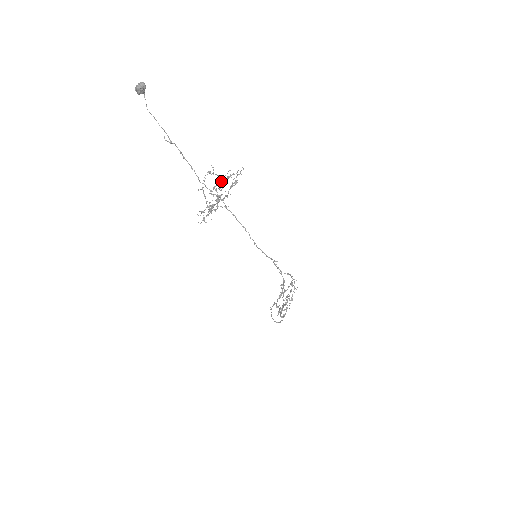
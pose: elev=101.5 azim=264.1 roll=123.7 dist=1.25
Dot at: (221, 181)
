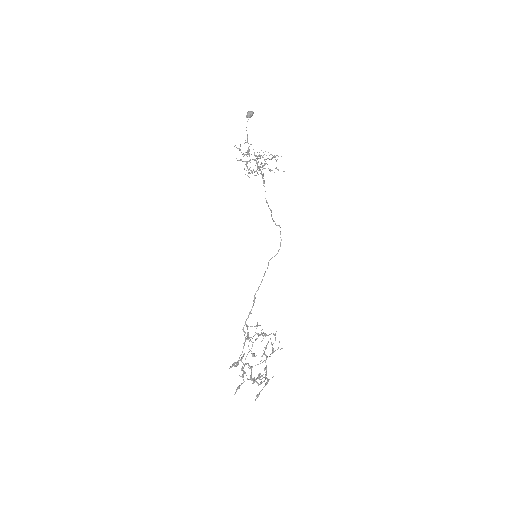
Dot at: (265, 164)
